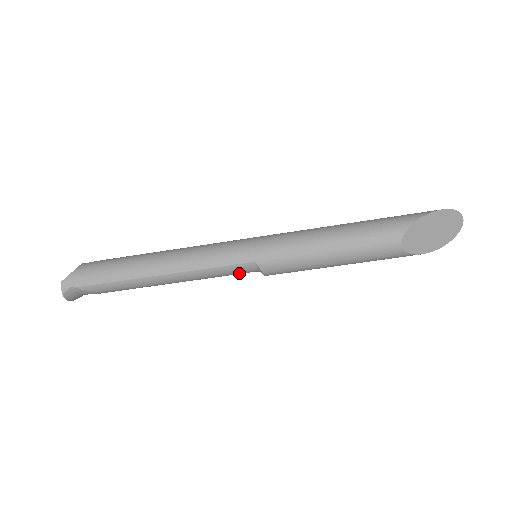
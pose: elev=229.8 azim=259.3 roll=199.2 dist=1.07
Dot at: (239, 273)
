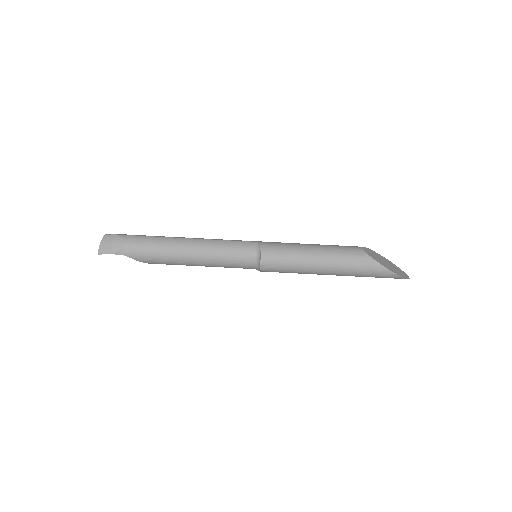
Dot at: (242, 251)
